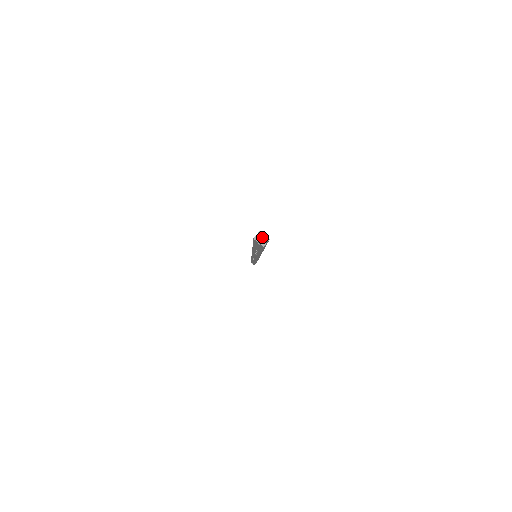
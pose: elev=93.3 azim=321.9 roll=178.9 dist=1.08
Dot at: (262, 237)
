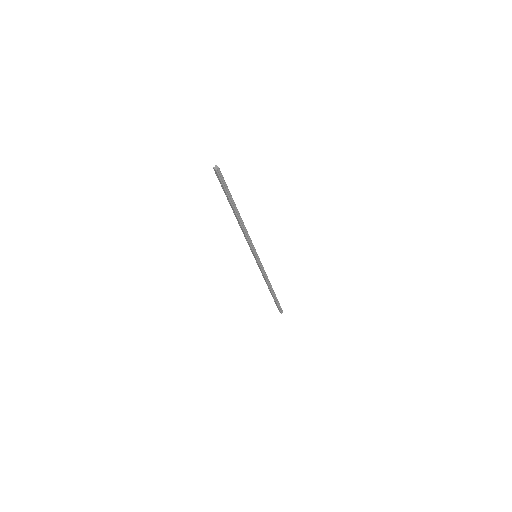
Dot at: (216, 167)
